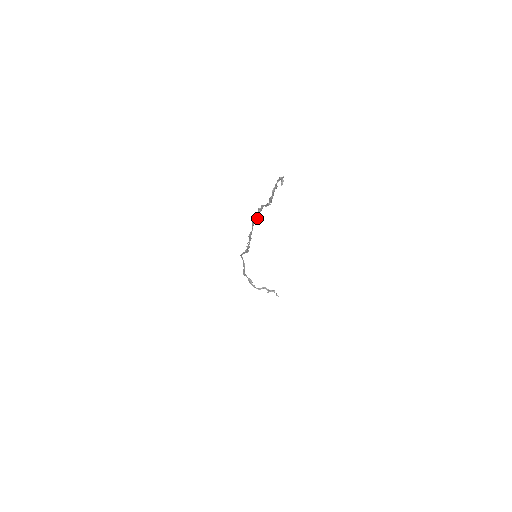
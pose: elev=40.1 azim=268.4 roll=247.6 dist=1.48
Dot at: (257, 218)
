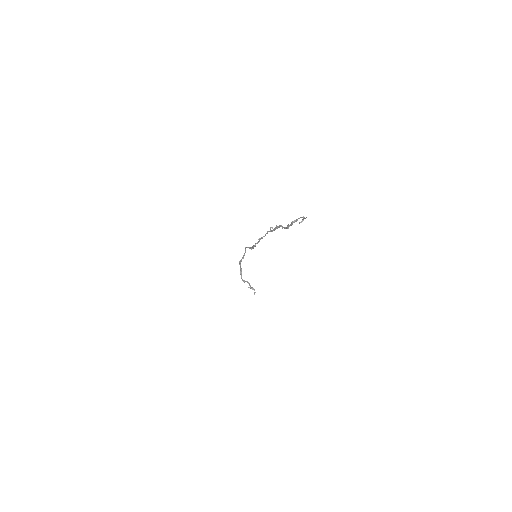
Dot at: (272, 231)
